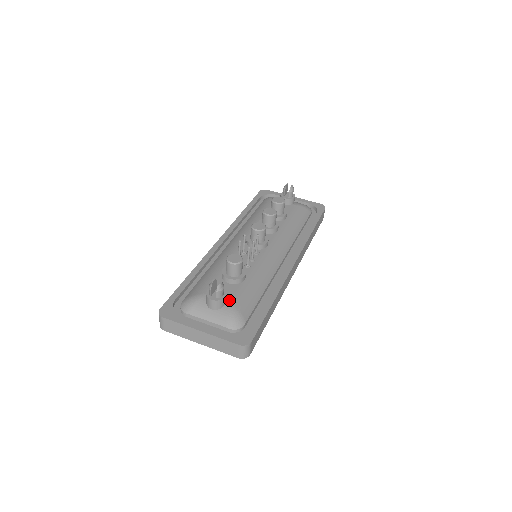
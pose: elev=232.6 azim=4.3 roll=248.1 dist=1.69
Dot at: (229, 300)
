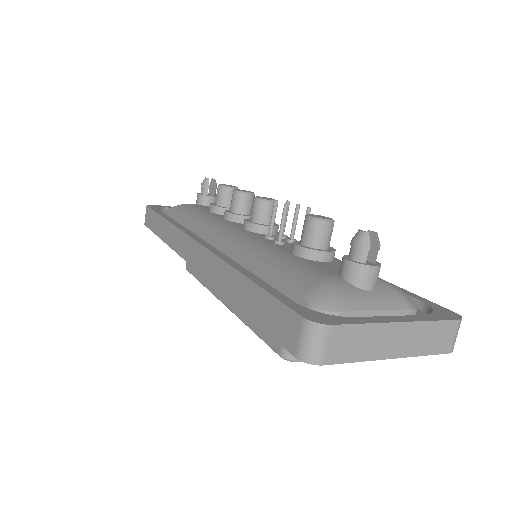
Dot at: occluded
